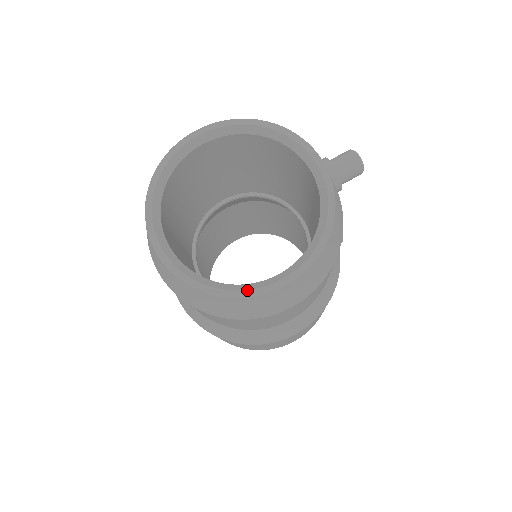
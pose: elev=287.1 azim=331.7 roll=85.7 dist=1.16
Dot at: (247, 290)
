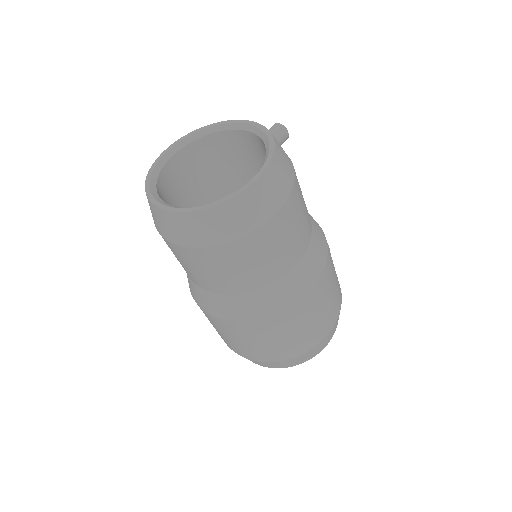
Dot at: (233, 193)
